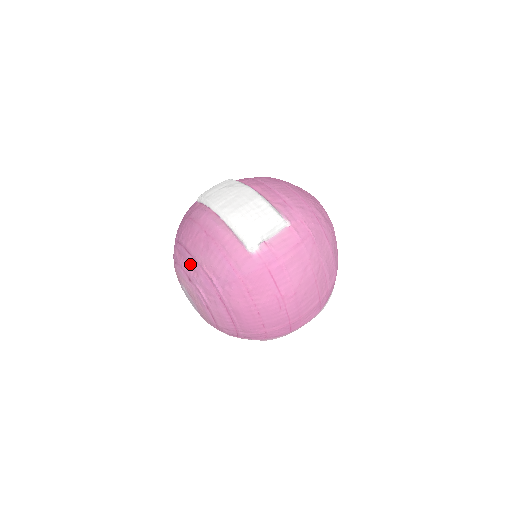
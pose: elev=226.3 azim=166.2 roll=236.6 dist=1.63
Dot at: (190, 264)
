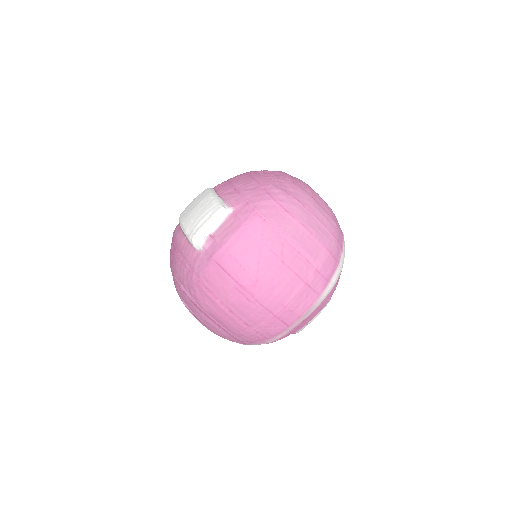
Dot at: (173, 279)
